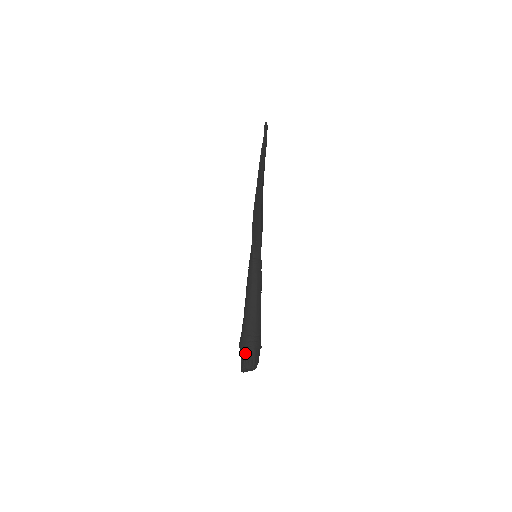
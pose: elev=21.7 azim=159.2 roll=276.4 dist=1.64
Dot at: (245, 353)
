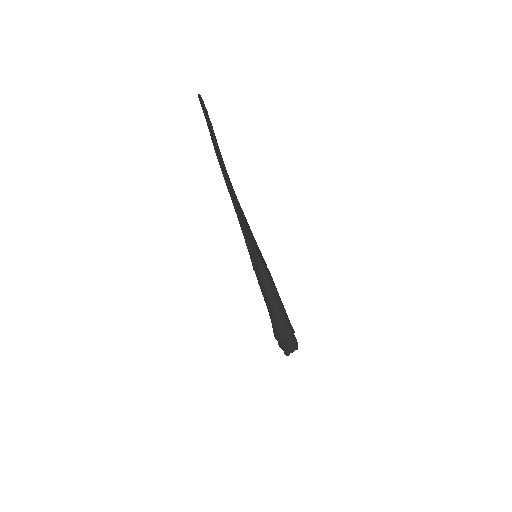
Dot at: (288, 343)
